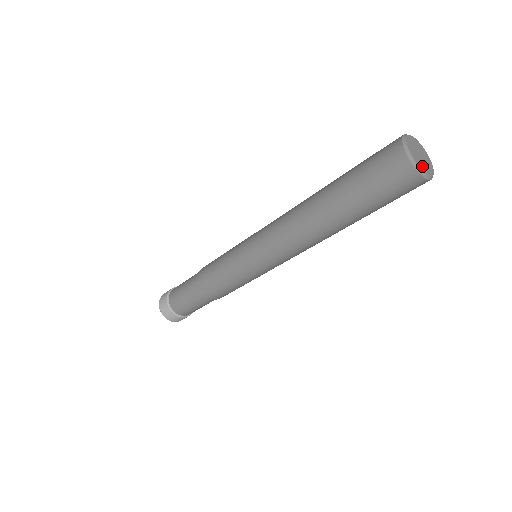
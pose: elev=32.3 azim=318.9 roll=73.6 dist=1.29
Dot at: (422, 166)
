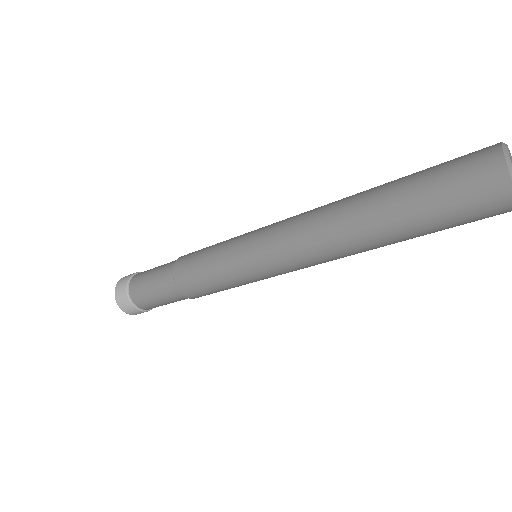
Dot at: out of frame
